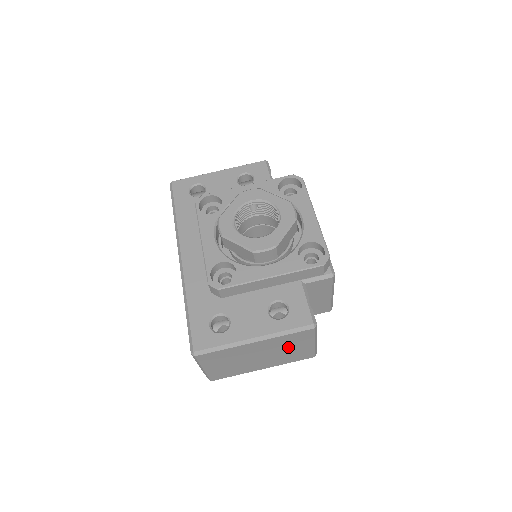
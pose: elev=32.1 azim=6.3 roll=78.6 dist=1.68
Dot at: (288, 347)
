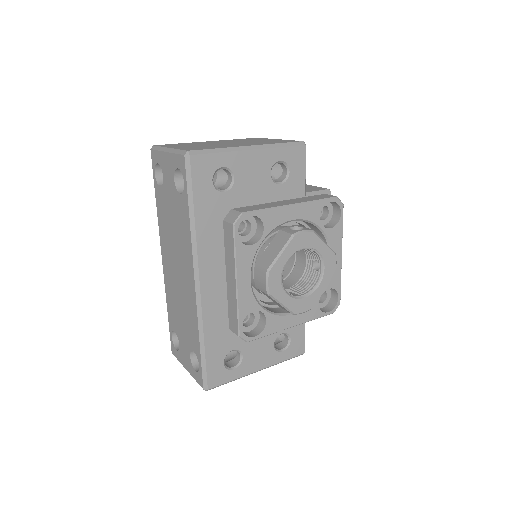
Dot at: occluded
